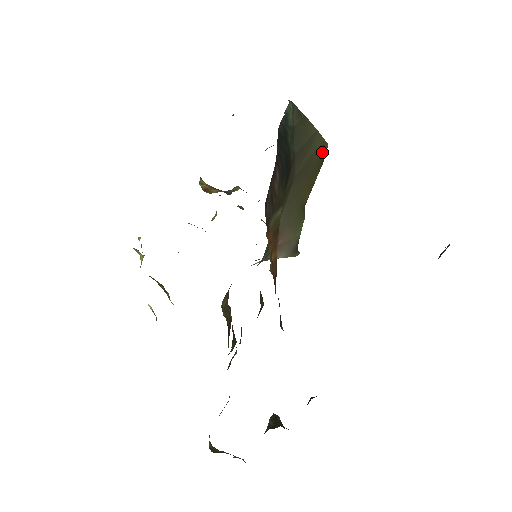
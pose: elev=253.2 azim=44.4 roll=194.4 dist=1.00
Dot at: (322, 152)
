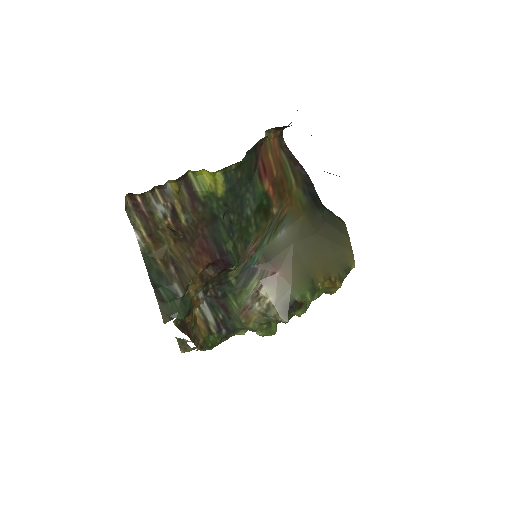
Dot at: (347, 260)
